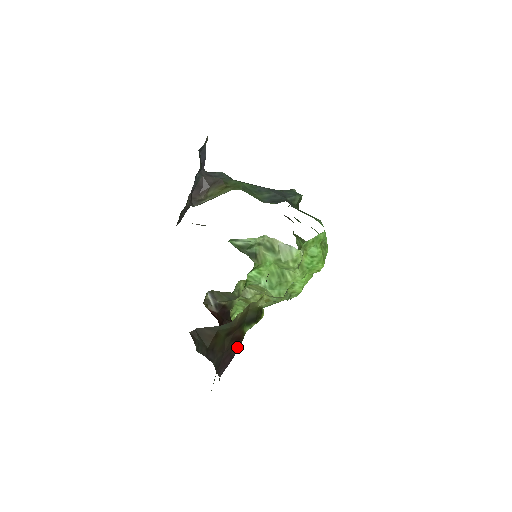
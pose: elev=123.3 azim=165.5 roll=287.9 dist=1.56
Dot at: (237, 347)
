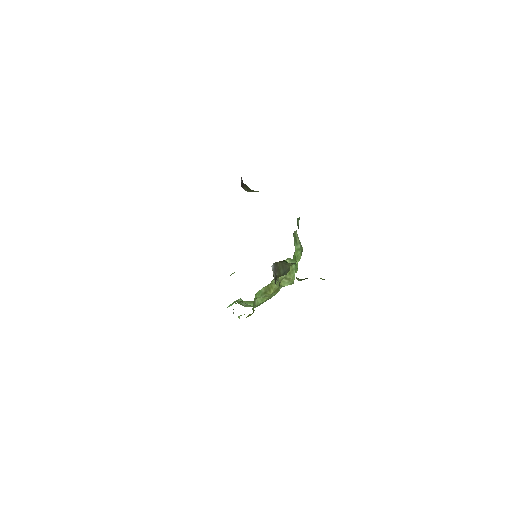
Dot at: occluded
